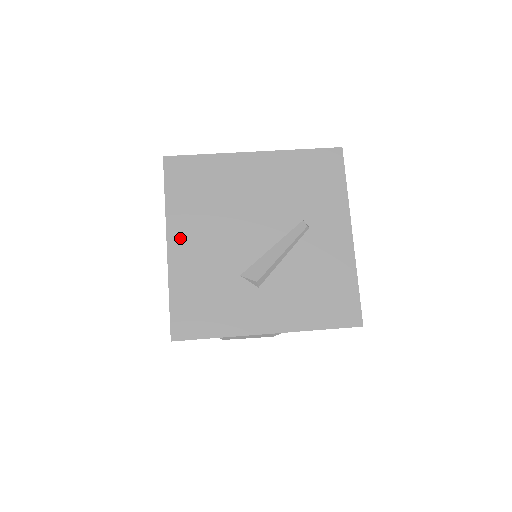
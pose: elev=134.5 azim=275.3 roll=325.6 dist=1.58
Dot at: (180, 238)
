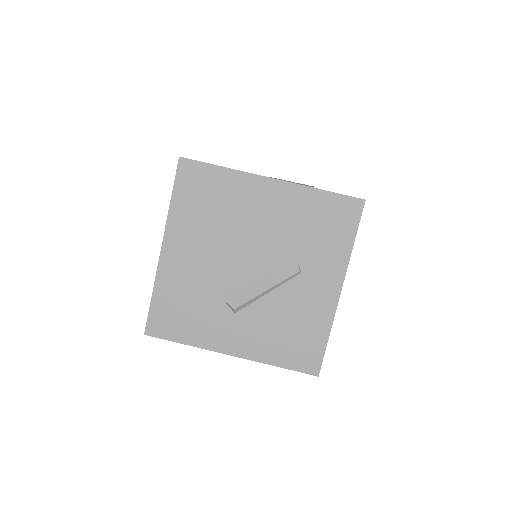
Dot at: (175, 245)
